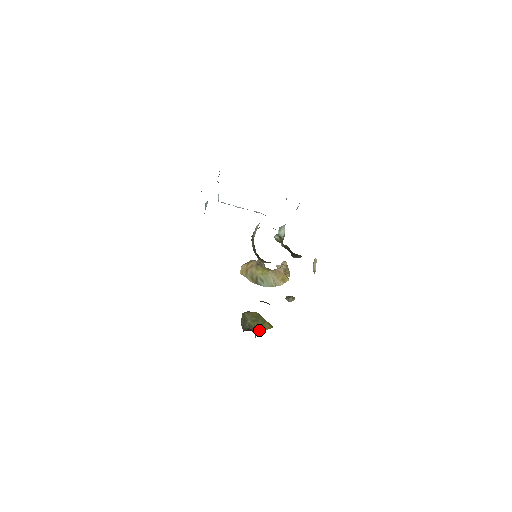
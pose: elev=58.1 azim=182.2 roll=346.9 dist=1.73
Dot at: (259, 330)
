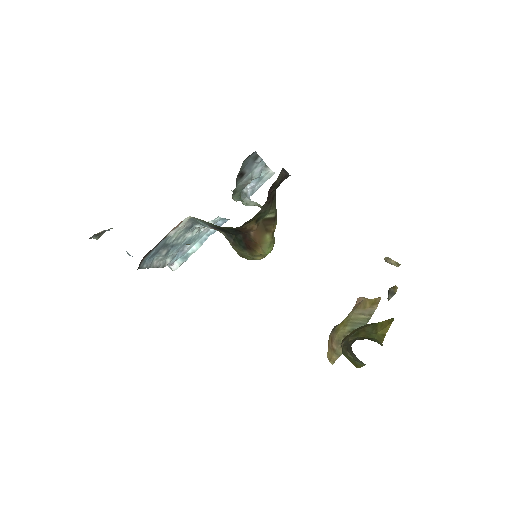
Dot at: (378, 336)
